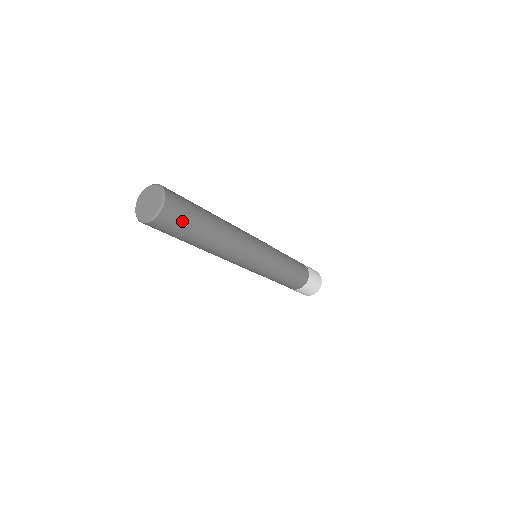
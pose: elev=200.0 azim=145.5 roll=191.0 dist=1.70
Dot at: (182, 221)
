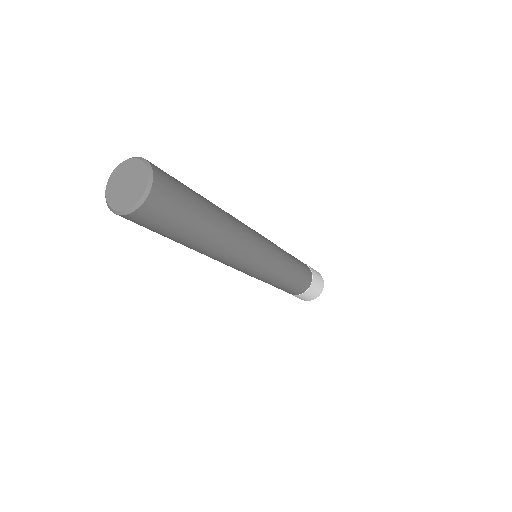
Dot at: (179, 187)
